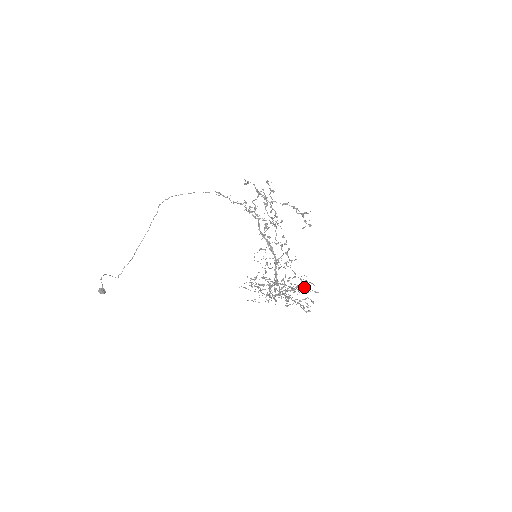
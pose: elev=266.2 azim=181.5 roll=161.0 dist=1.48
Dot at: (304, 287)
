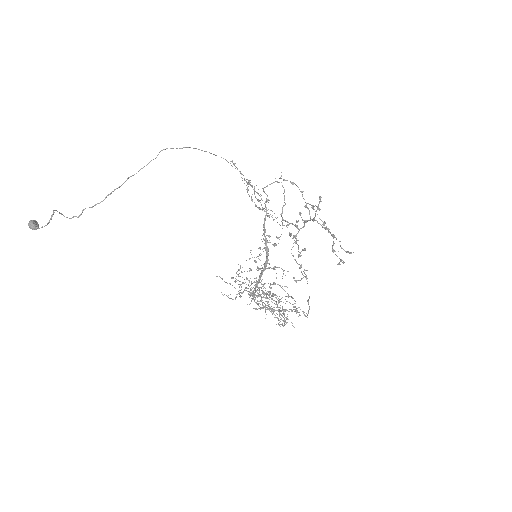
Dot at: occluded
